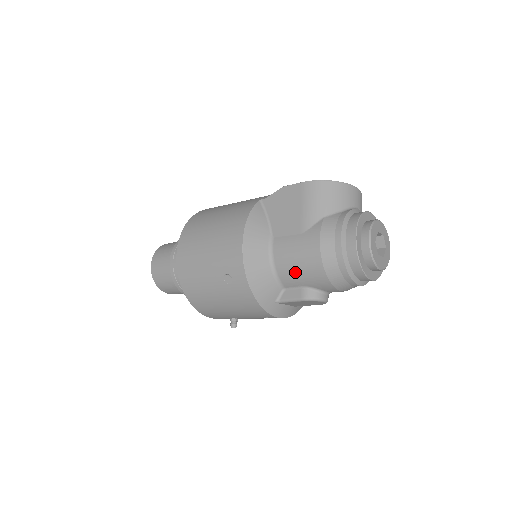
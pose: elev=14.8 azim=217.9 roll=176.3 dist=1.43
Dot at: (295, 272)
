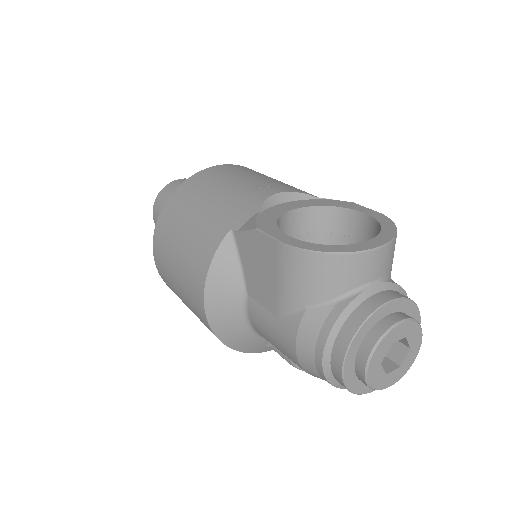
Dot at: (276, 347)
